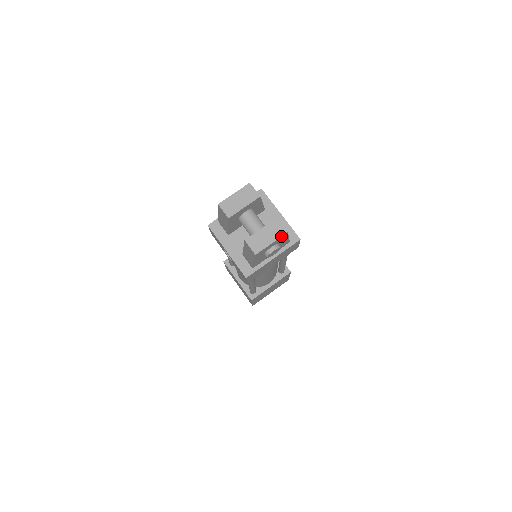
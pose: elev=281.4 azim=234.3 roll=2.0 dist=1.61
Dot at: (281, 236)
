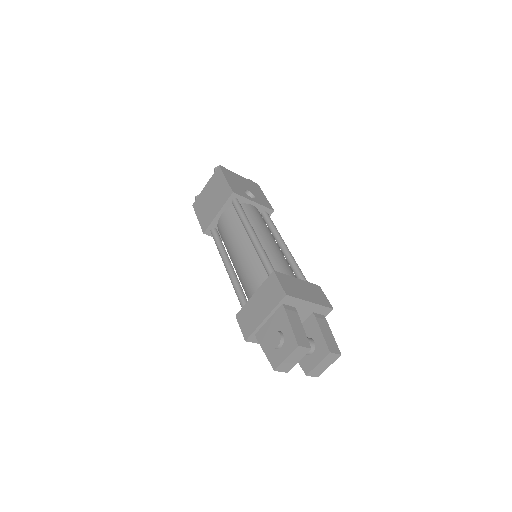
Dot at: (336, 359)
